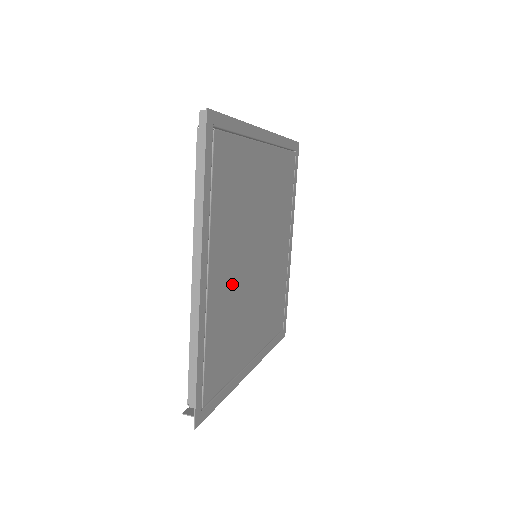
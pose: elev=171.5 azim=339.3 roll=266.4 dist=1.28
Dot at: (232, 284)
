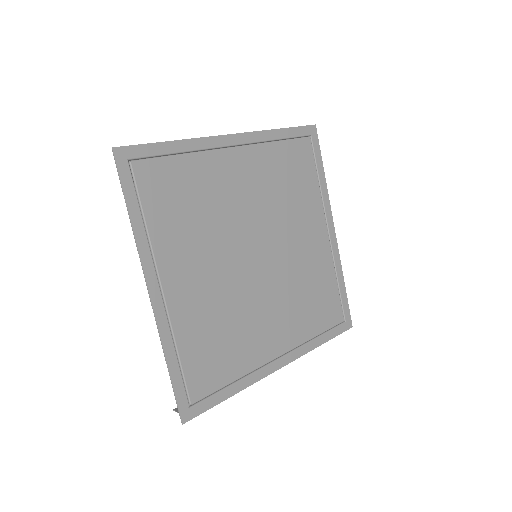
Dot at: (211, 290)
